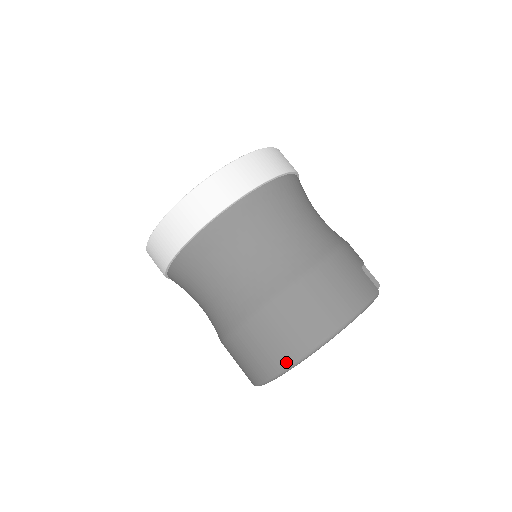
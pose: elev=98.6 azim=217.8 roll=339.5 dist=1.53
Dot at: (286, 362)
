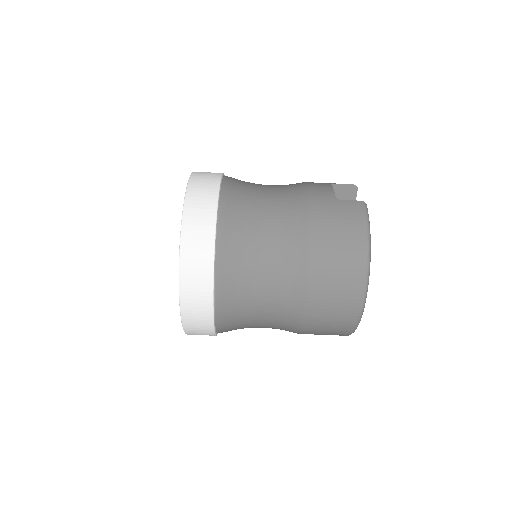
Dot at: (356, 315)
